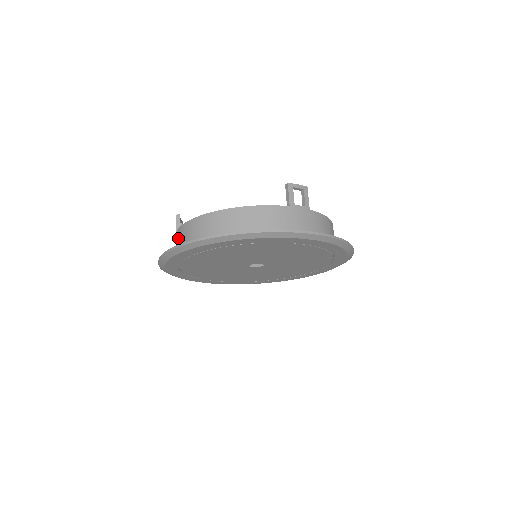
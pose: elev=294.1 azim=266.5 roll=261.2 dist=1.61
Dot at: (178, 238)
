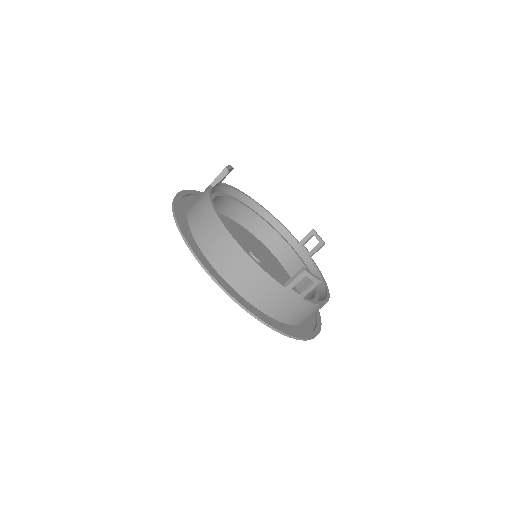
Dot at: (201, 199)
